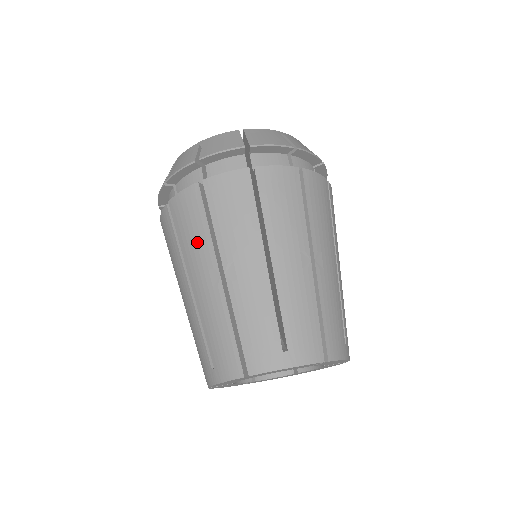
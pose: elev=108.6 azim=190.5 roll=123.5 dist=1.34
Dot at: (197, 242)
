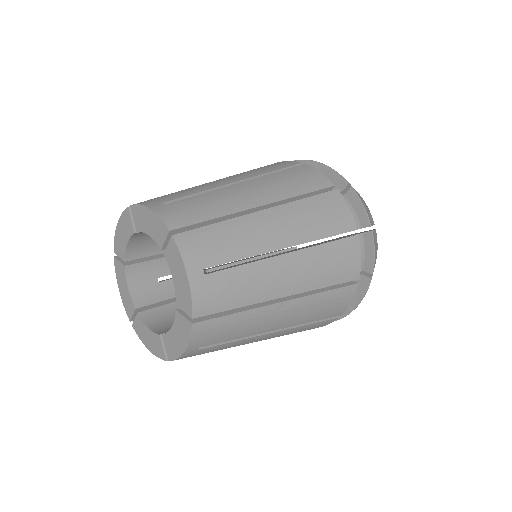
Dot at: occluded
